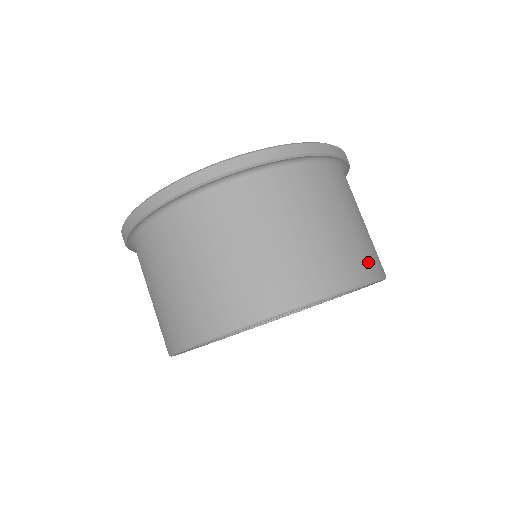
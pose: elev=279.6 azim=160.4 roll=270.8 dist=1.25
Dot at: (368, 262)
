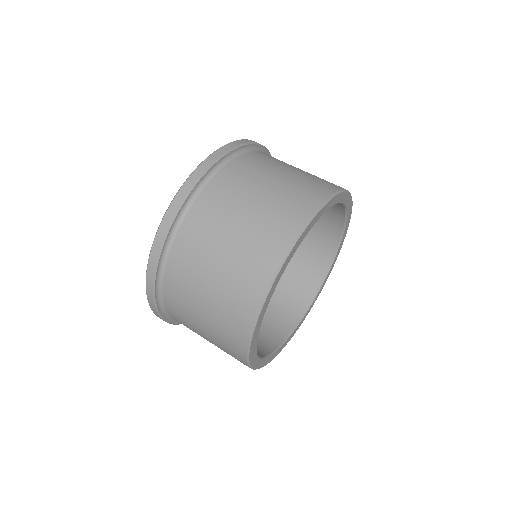
Dot at: occluded
